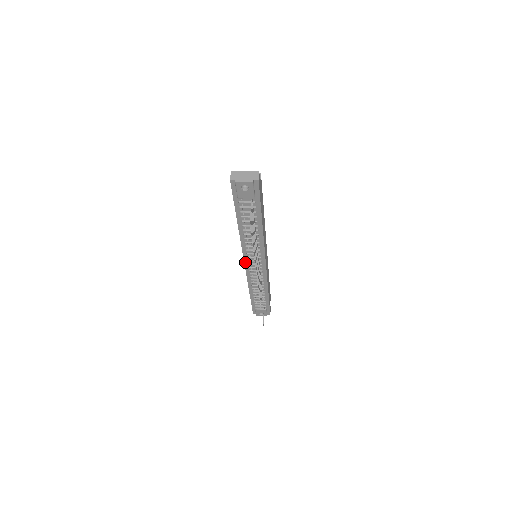
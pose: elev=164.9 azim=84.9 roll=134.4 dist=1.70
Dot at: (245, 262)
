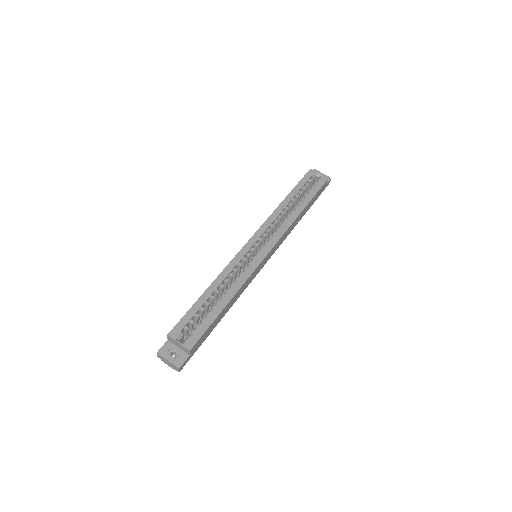
Dot at: occluded
